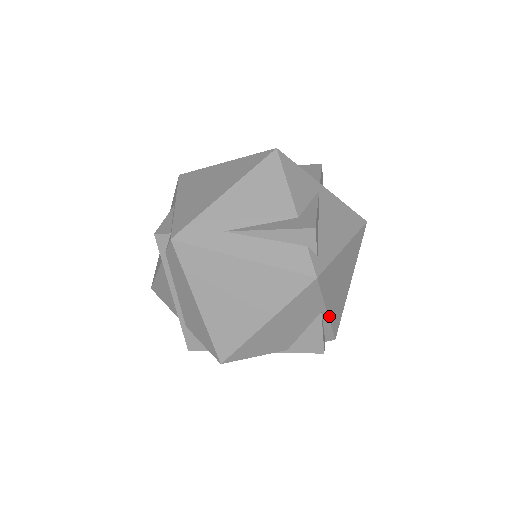
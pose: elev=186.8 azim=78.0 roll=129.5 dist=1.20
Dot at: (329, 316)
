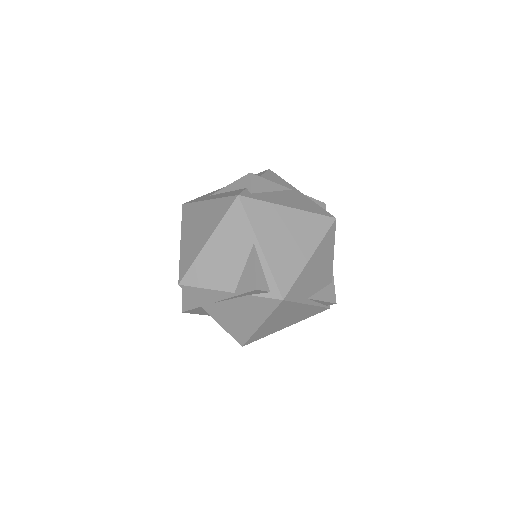
Dot at: (265, 255)
